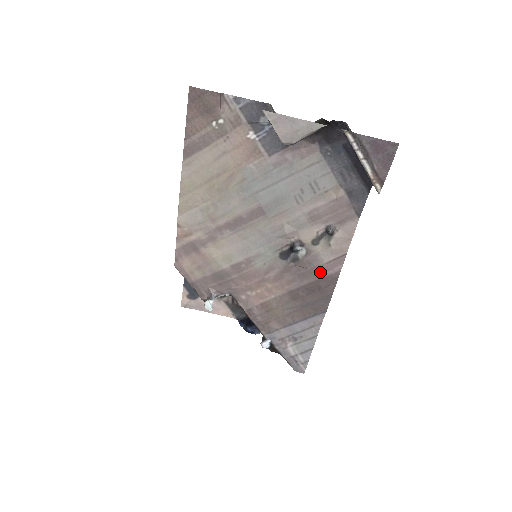
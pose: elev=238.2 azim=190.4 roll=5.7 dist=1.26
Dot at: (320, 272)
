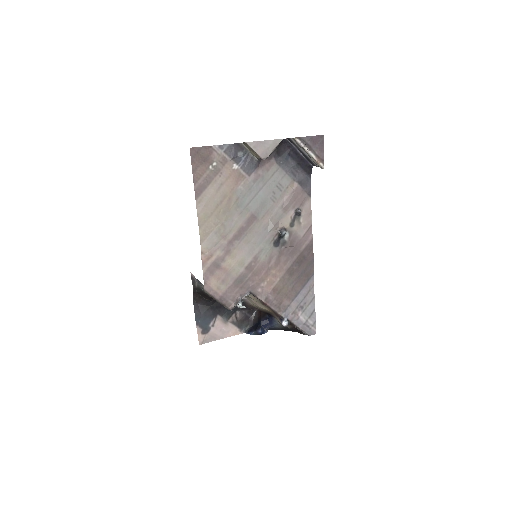
Dot at: (301, 245)
